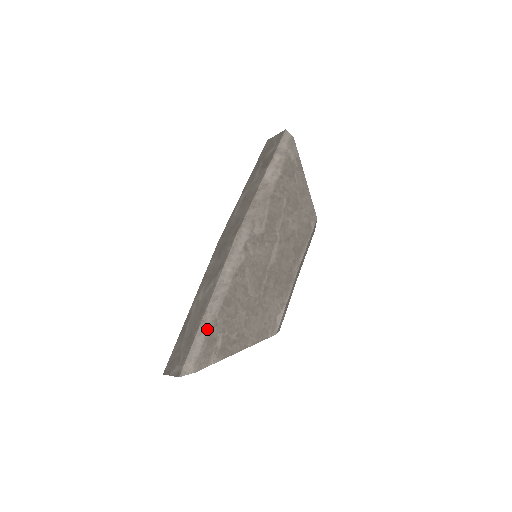
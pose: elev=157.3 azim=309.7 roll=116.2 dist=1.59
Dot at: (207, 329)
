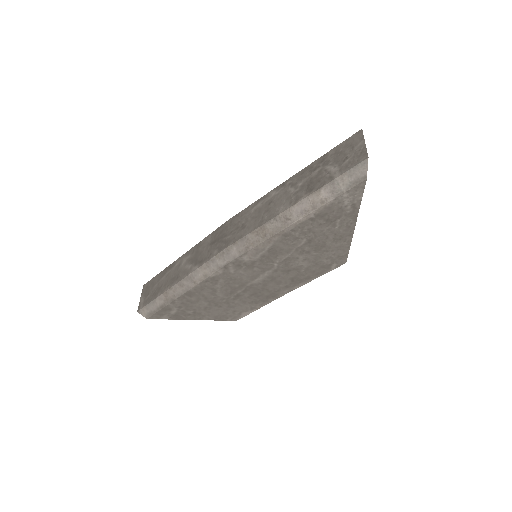
Dot at: (166, 300)
